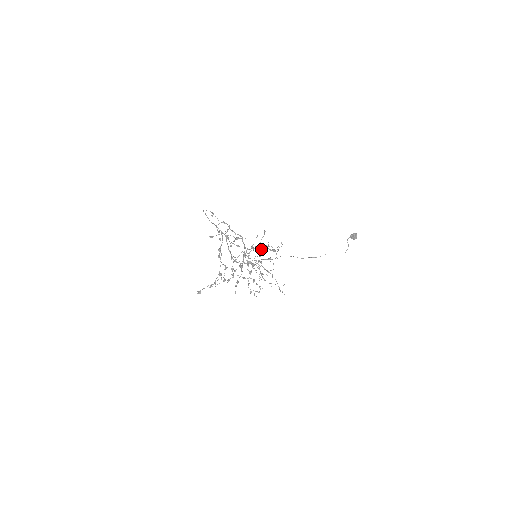
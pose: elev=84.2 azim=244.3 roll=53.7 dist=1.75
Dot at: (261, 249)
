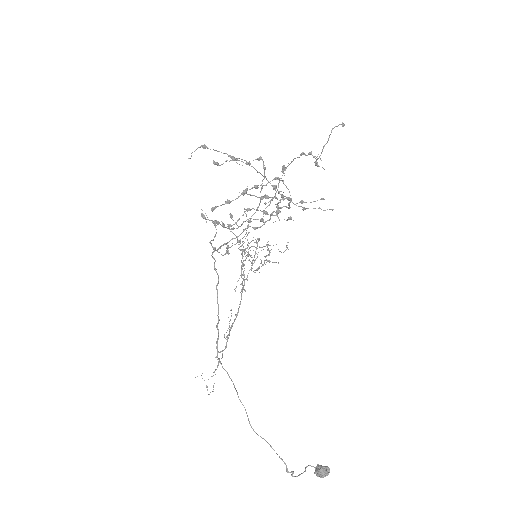
Dot at: occluded
